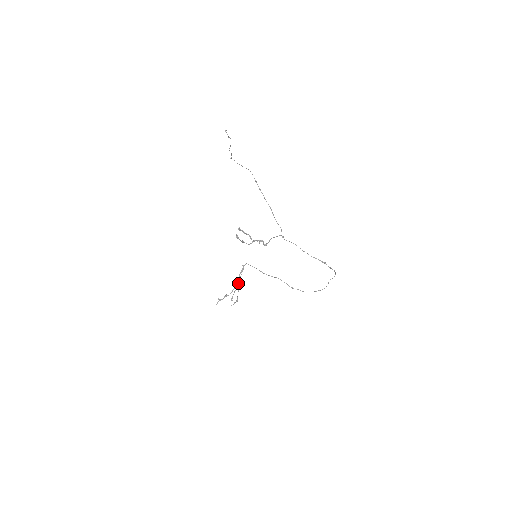
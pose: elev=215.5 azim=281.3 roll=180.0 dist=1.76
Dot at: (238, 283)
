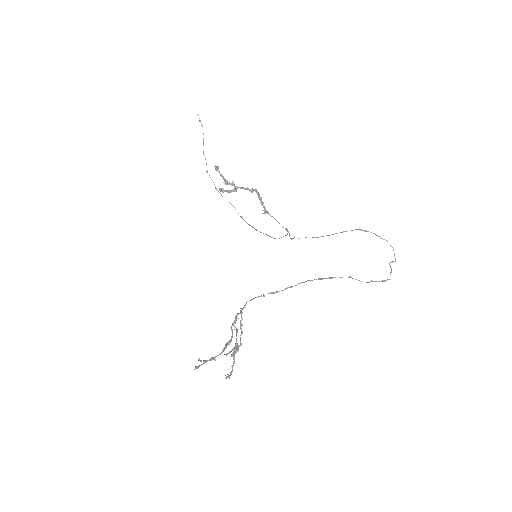
Dot at: (237, 348)
